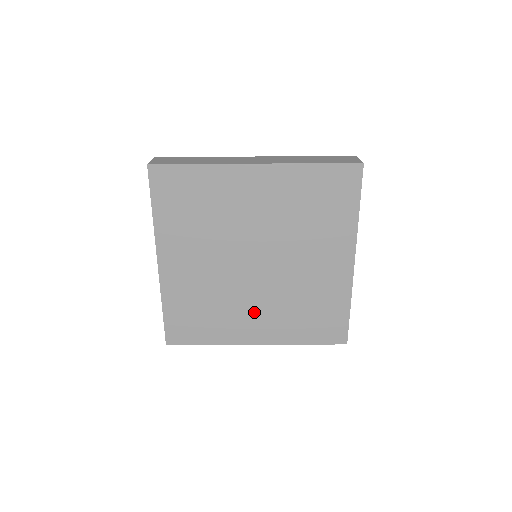
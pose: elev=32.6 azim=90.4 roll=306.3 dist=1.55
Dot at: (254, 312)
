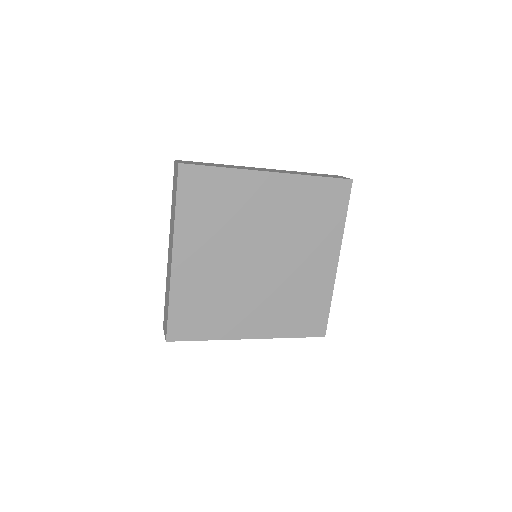
Dot at: (252, 307)
